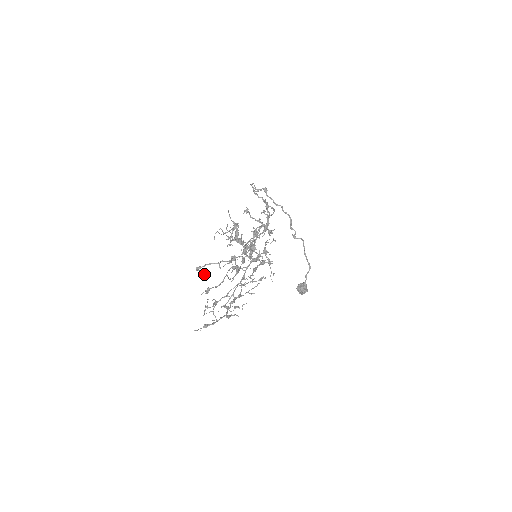
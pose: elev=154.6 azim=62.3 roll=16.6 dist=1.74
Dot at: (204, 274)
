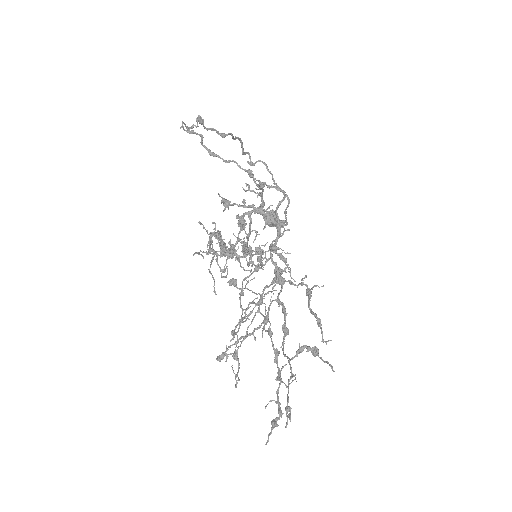
Dot at: (226, 353)
